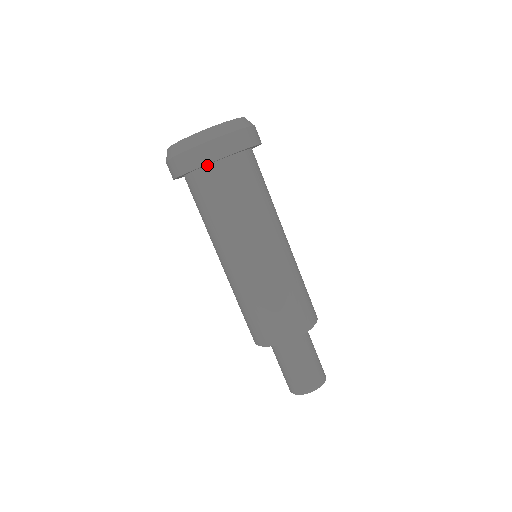
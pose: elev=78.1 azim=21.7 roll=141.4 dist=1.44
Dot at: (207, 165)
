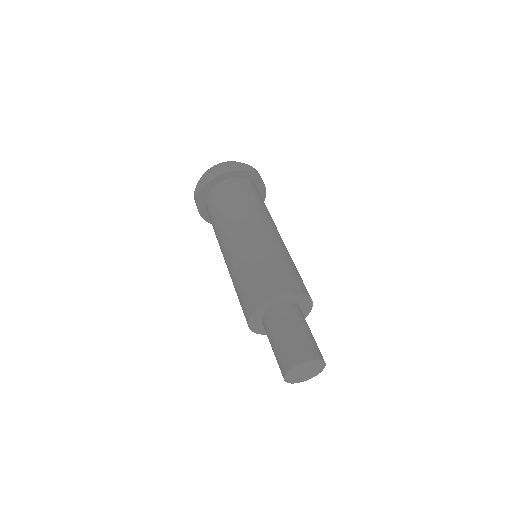
Dot at: (235, 178)
